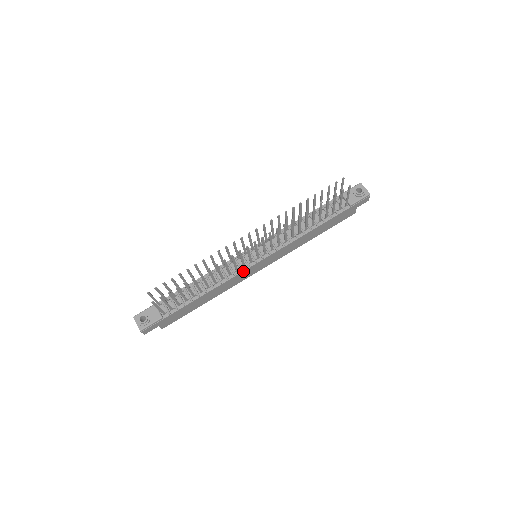
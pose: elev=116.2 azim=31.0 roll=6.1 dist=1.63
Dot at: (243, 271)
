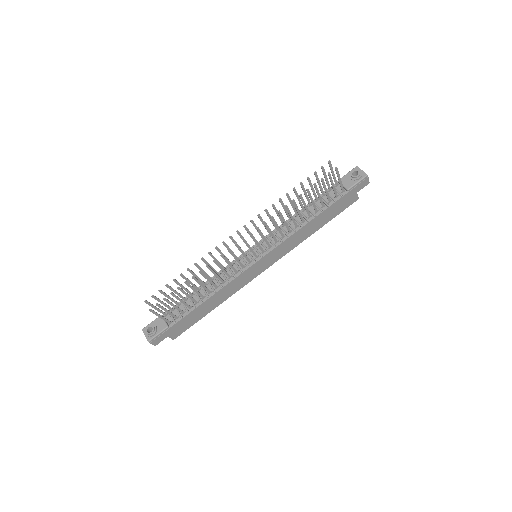
Dot at: (243, 272)
